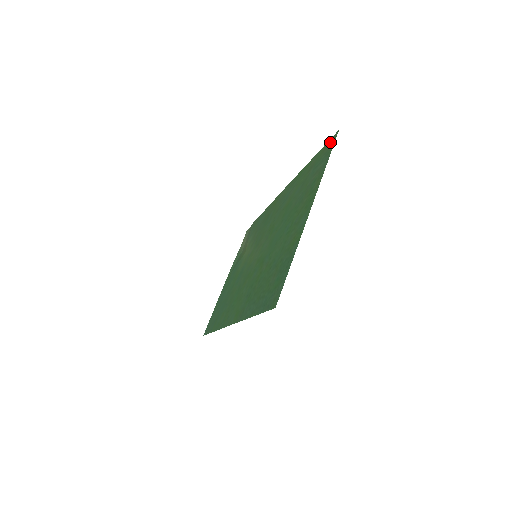
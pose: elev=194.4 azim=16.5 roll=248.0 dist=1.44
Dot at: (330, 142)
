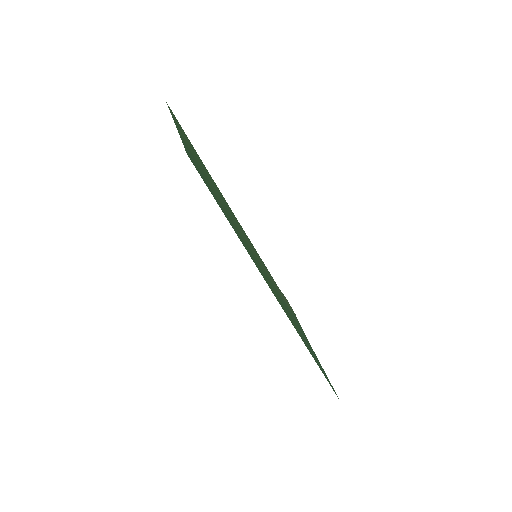
Dot at: occluded
